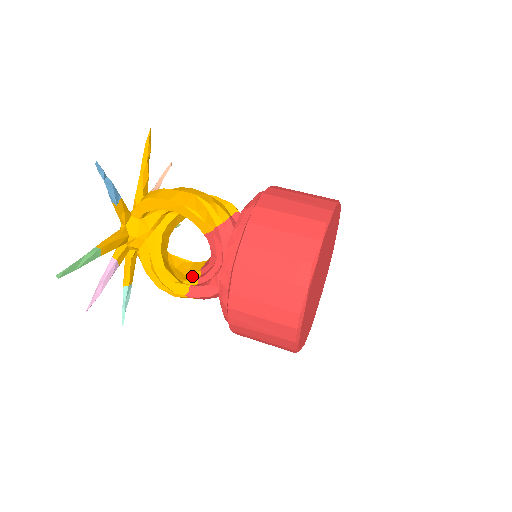
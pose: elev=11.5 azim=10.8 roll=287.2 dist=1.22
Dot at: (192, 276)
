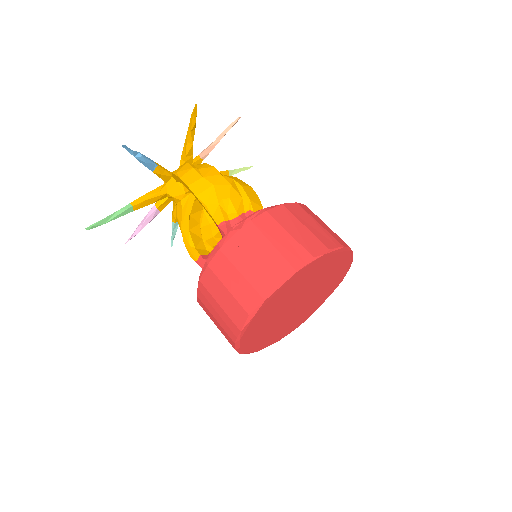
Dot at: (215, 240)
